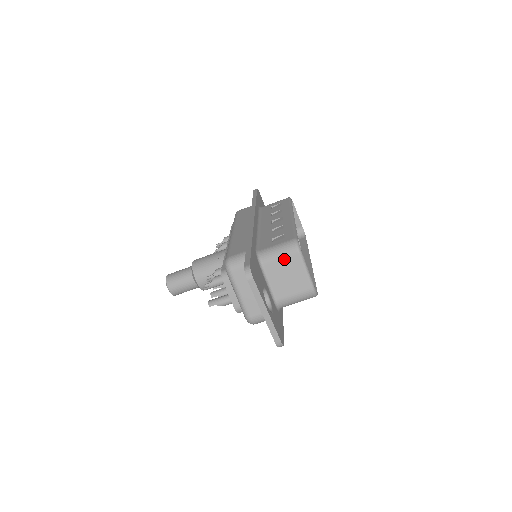
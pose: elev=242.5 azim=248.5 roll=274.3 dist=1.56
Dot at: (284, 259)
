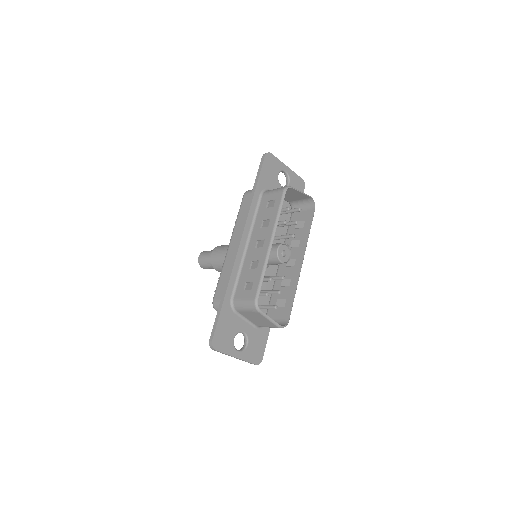
Dot at: (250, 312)
